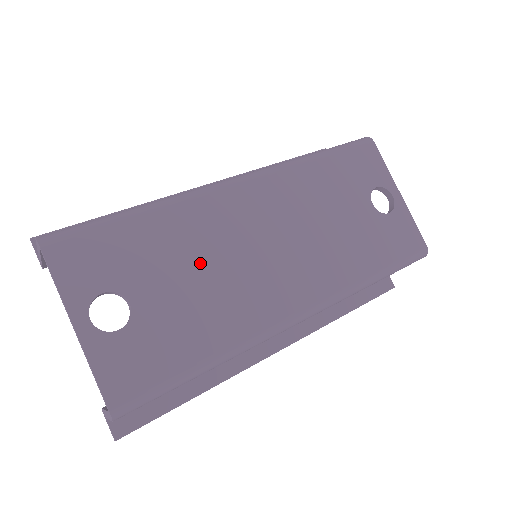
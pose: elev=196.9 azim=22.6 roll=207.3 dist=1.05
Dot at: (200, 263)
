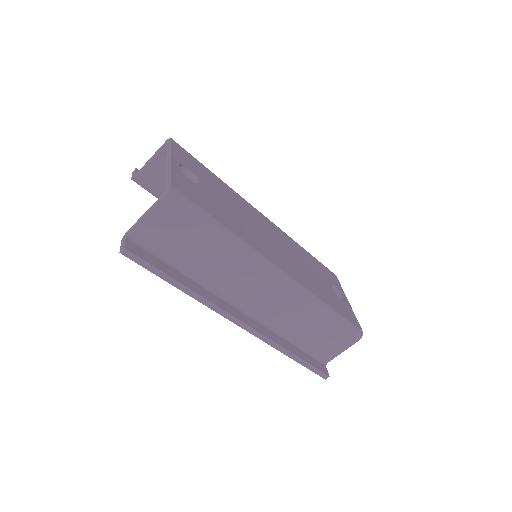
Dot at: (237, 209)
